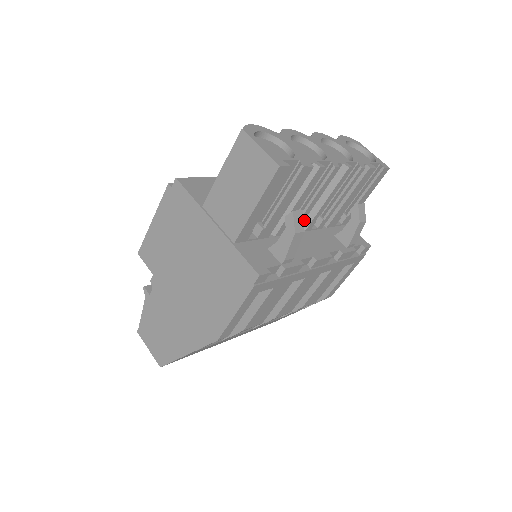
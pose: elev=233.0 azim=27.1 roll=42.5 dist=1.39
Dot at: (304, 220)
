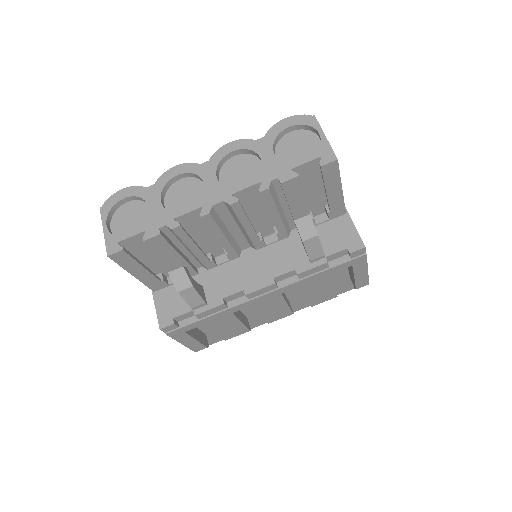
Dot at: (248, 241)
